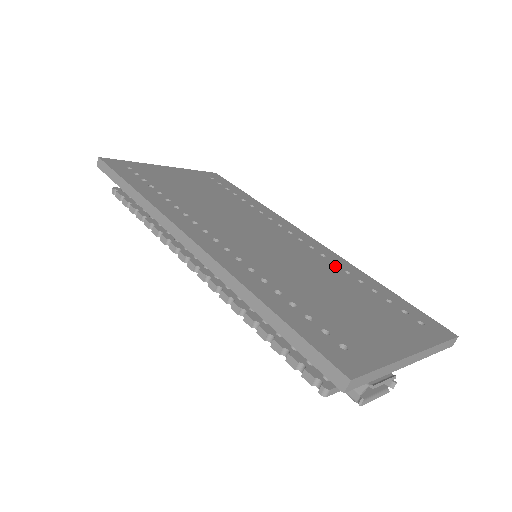
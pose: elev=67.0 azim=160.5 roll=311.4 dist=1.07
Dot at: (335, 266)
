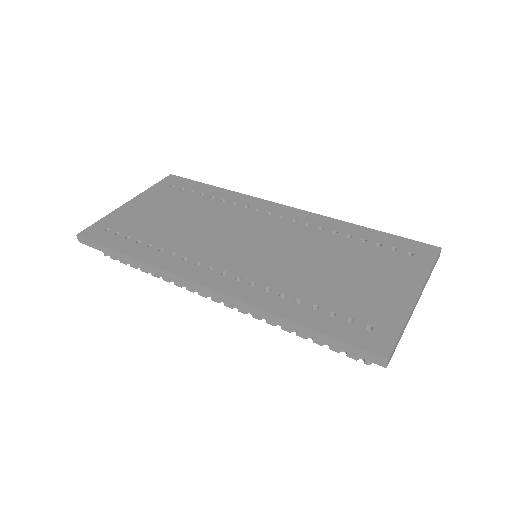
Dot at: (322, 232)
